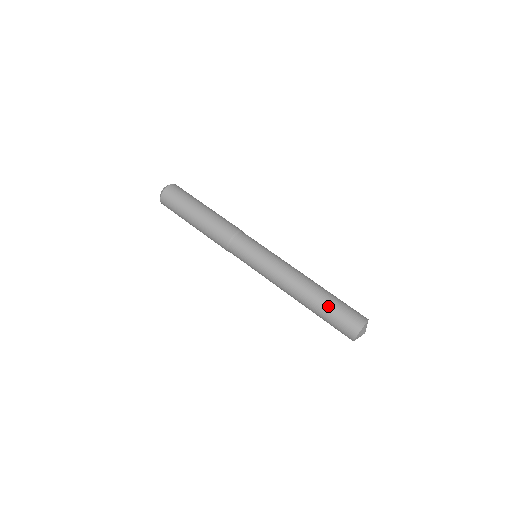
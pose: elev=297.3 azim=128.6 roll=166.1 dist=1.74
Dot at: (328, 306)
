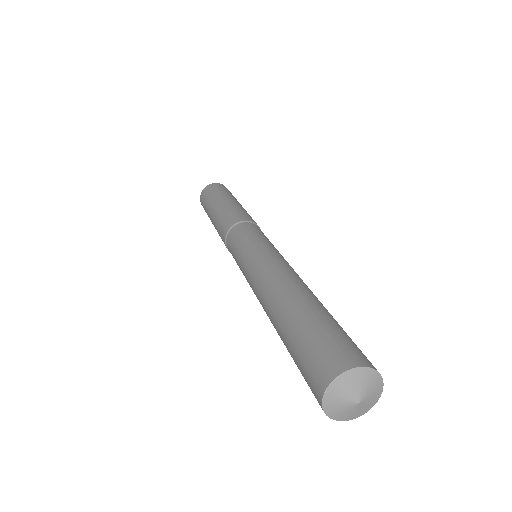
Dot at: (287, 338)
